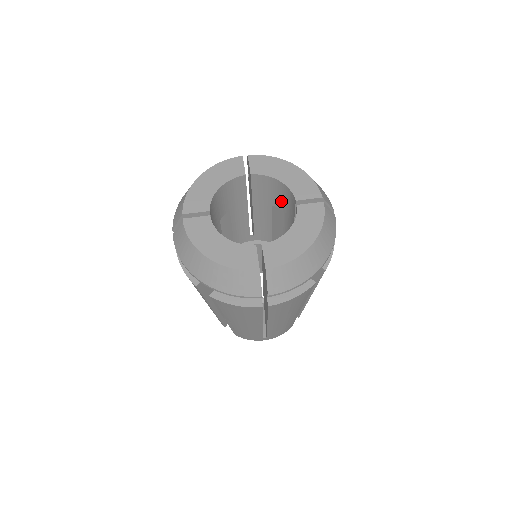
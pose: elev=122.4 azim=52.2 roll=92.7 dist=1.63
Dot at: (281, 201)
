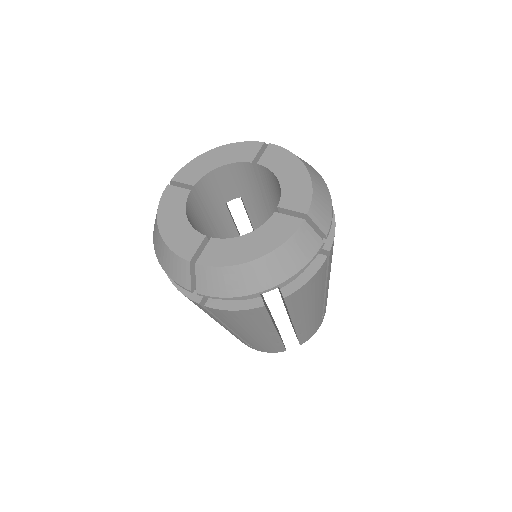
Dot at: (232, 188)
